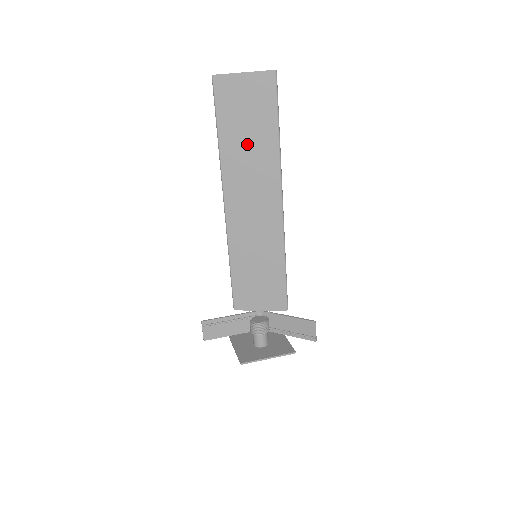
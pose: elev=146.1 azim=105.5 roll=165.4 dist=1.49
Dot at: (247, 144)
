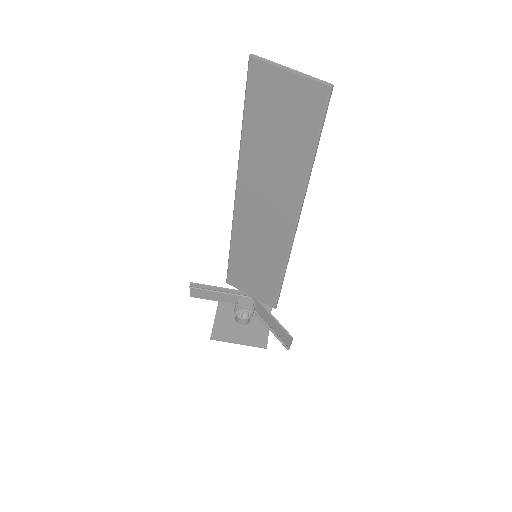
Dot at: (273, 153)
